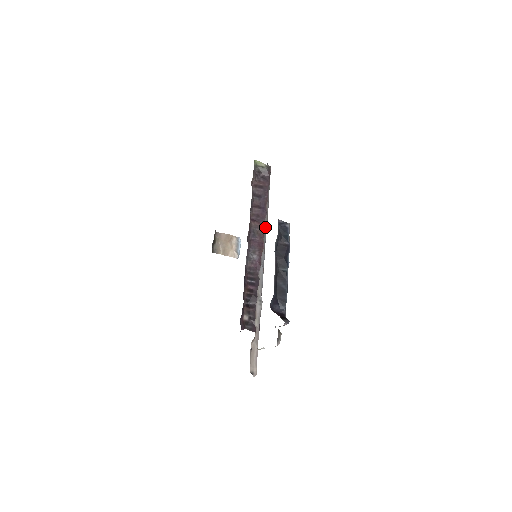
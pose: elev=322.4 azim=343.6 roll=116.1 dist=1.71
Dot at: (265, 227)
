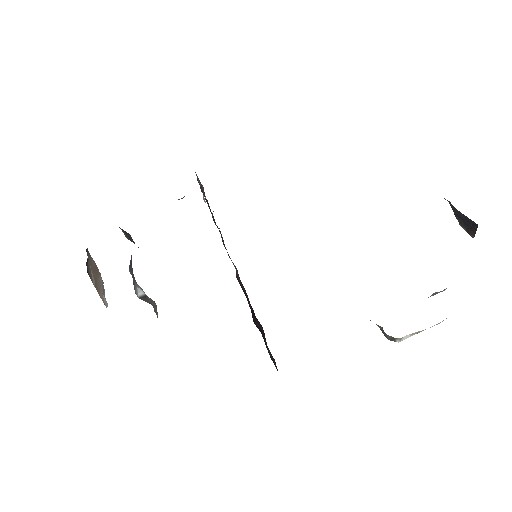
Dot at: occluded
